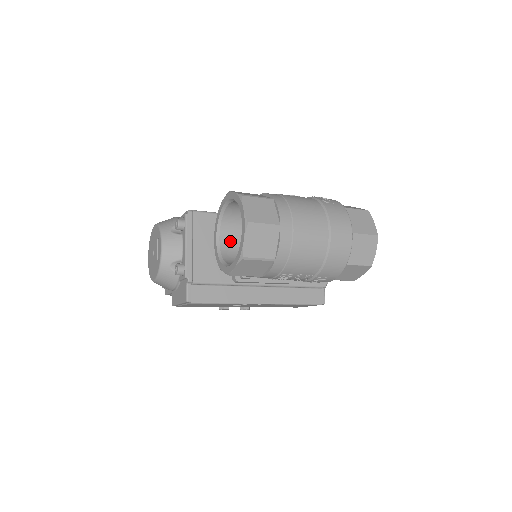
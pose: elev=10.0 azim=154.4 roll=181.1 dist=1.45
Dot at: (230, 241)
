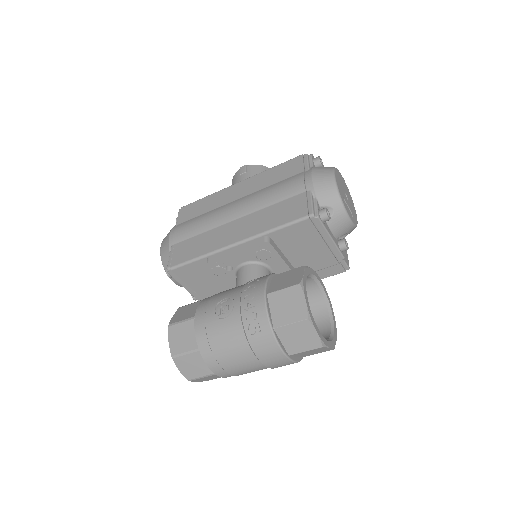
Dot at: occluded
